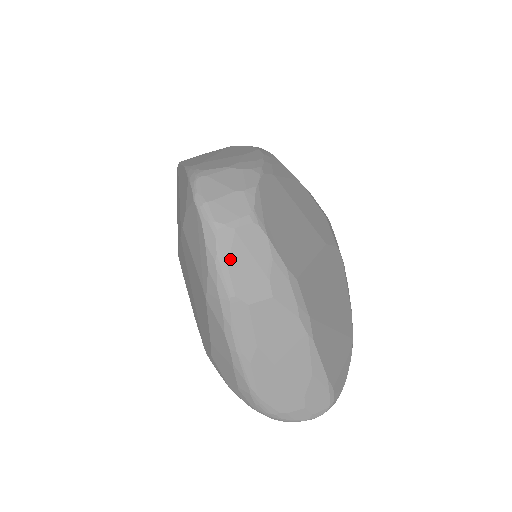
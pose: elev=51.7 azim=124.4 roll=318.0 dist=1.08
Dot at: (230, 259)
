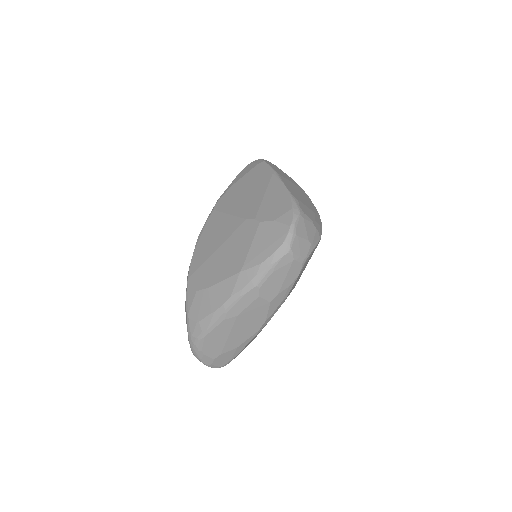
Dot at: (277, 270)
